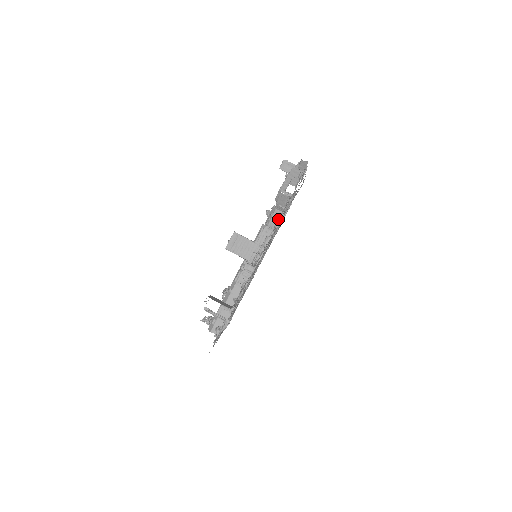
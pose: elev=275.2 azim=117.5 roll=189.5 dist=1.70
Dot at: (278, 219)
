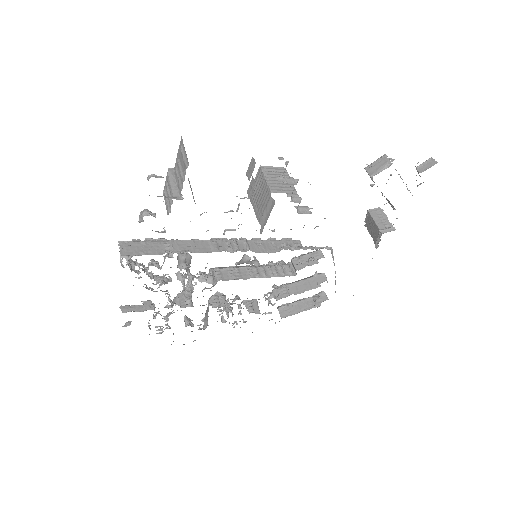
Dot at: occluded
